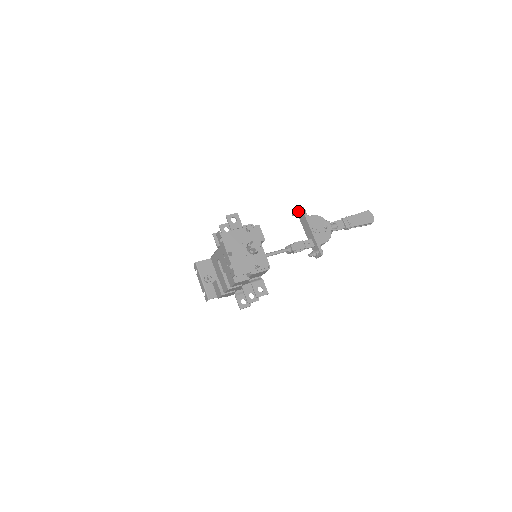
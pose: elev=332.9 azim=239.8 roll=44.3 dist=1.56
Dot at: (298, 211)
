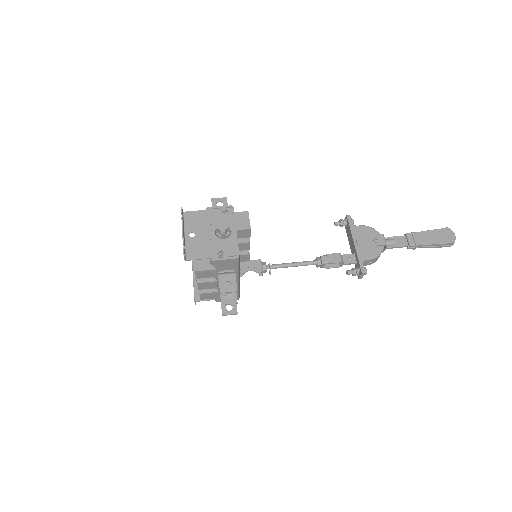
Dot at: (342, 220)
